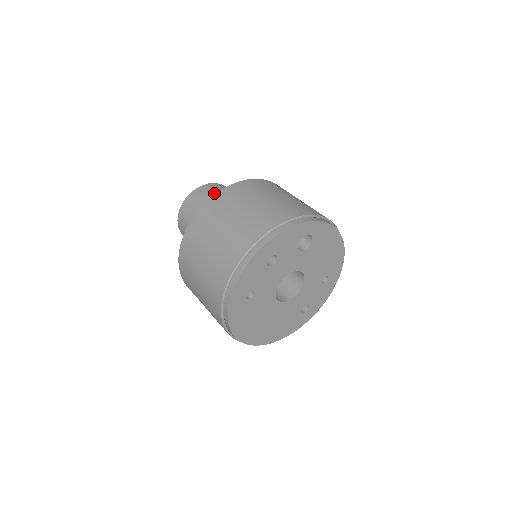
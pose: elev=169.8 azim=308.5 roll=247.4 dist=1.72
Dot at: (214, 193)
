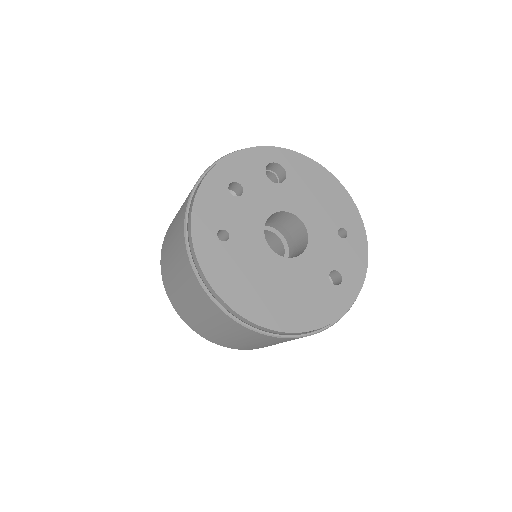
Dot at: occluded
